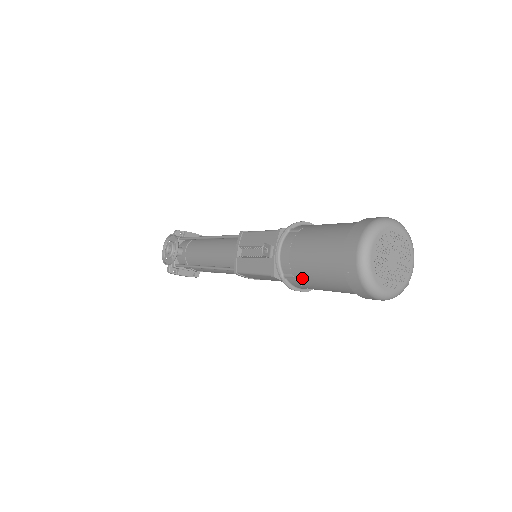
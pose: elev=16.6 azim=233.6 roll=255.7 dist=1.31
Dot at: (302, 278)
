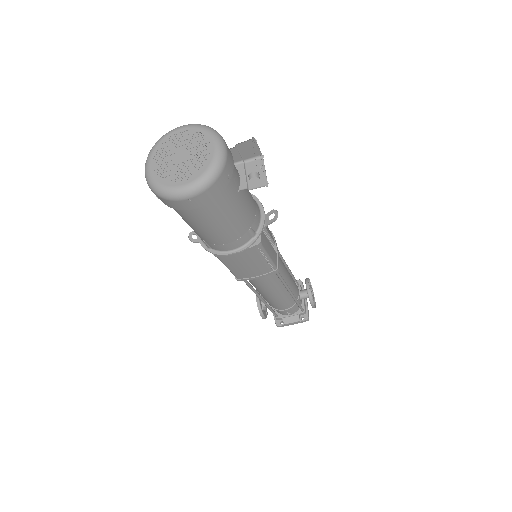
Dot at: (200, 236)
